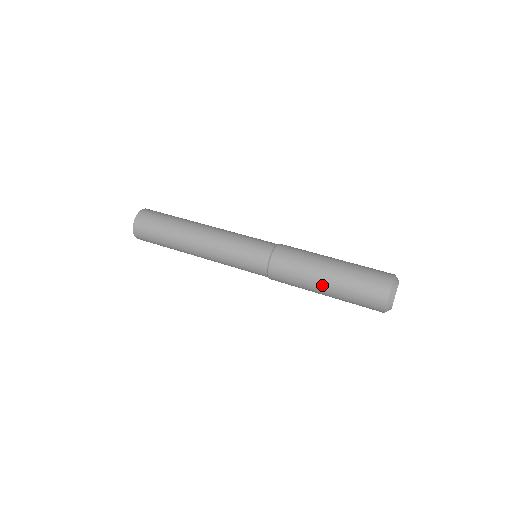
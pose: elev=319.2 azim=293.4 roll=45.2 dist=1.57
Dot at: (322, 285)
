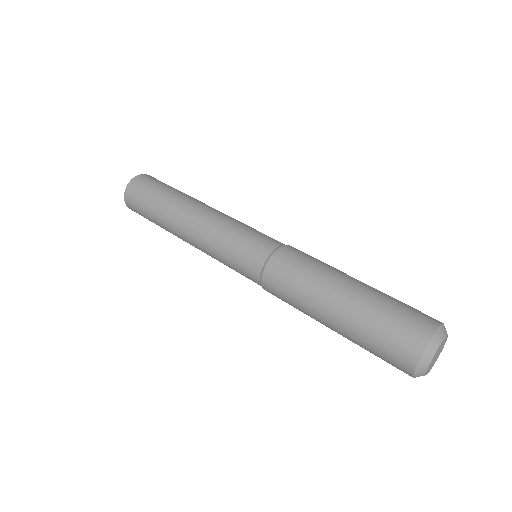
Dot at: (328, 311)
